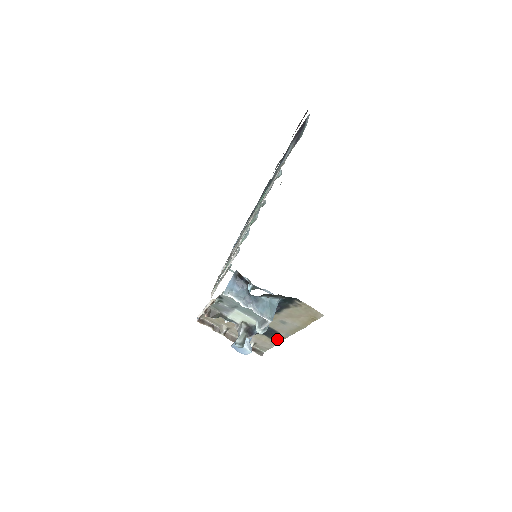
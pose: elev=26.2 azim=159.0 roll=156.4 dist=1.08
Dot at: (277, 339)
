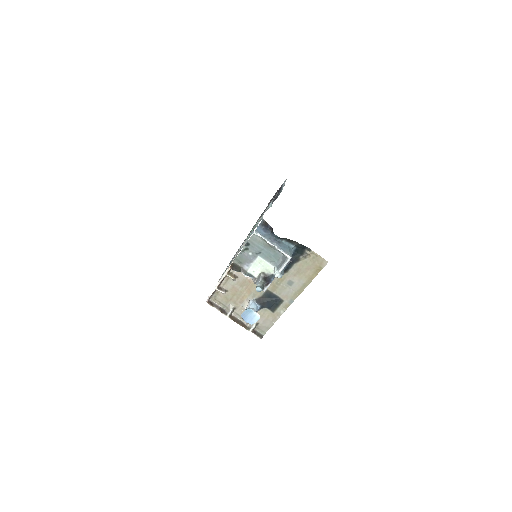
Dot at: (280, 311)
